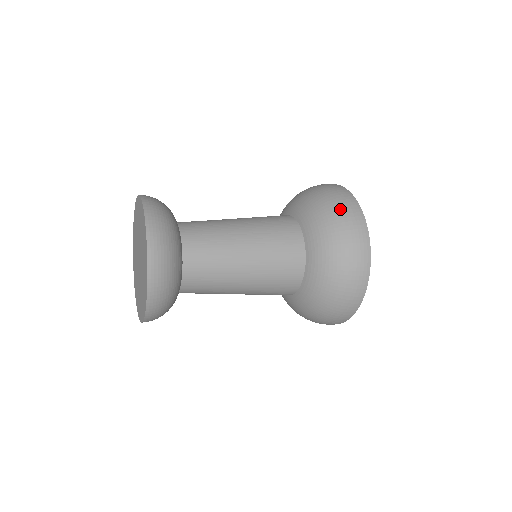
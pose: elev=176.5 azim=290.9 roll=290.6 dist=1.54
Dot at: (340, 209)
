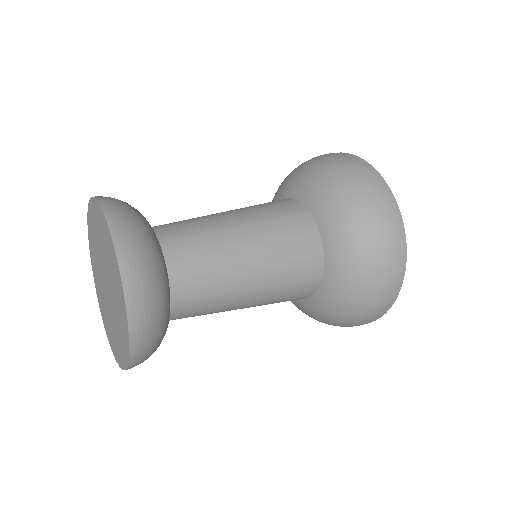
Dot at: (345, 168)
